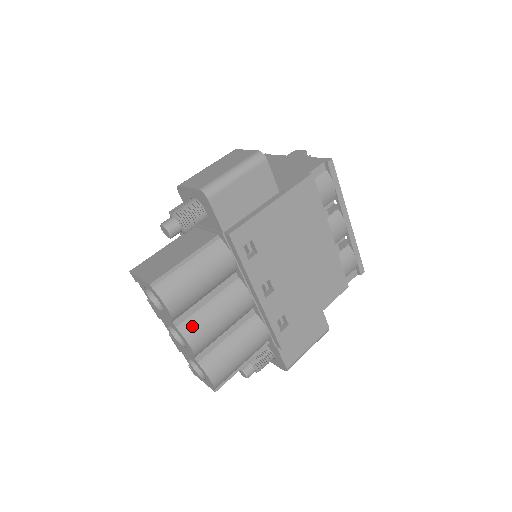
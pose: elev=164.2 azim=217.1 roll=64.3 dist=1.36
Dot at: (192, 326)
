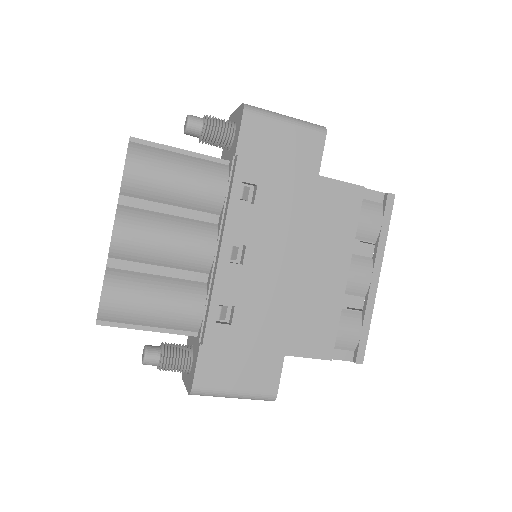
Dot at: (133, 216)
